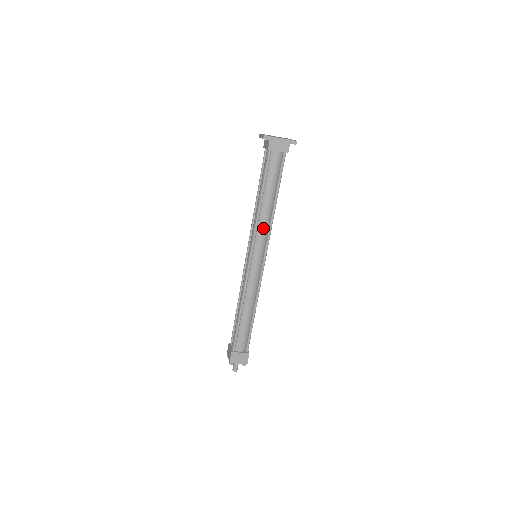
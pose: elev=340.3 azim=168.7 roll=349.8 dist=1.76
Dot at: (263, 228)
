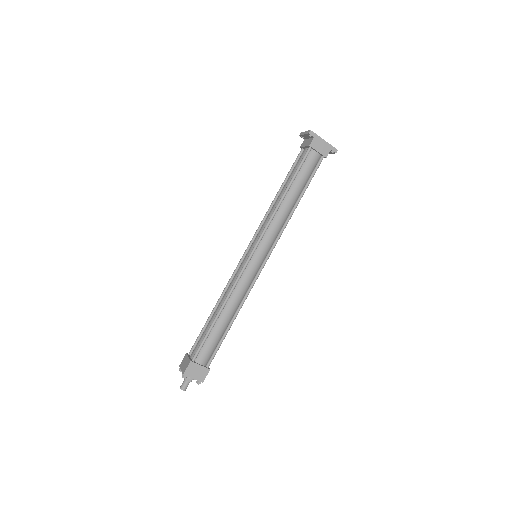
Dot at: (276, 225)
